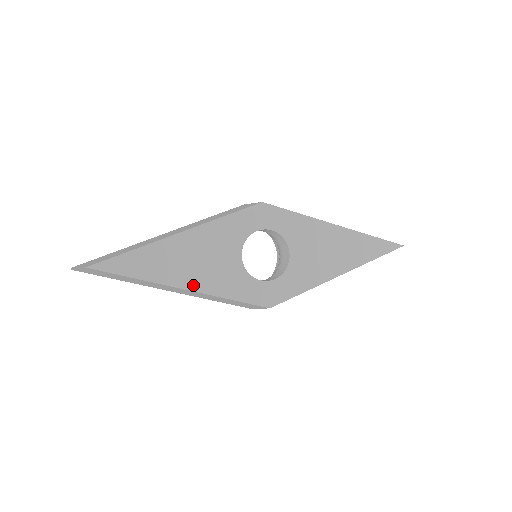
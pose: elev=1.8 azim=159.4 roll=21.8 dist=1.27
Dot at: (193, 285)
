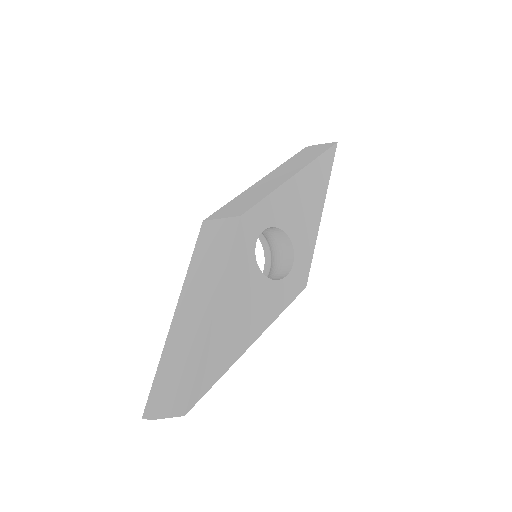
Dot at: (255, 333)
